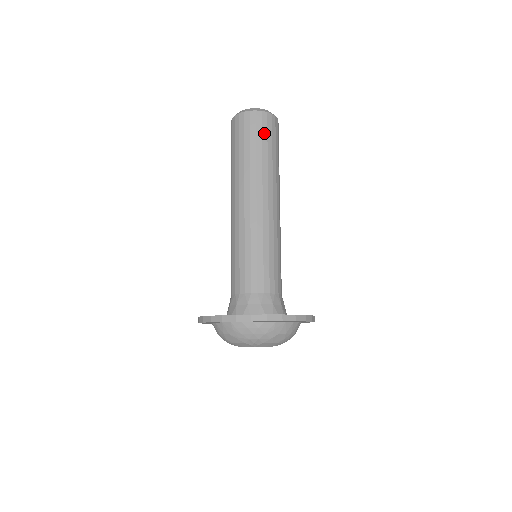
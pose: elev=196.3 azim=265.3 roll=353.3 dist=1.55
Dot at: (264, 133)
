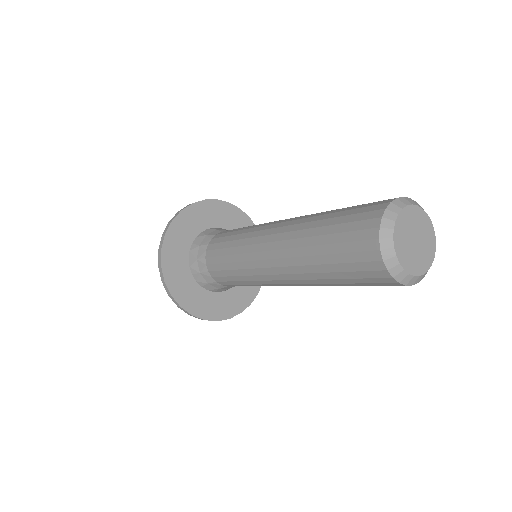
Dot at: occluded
